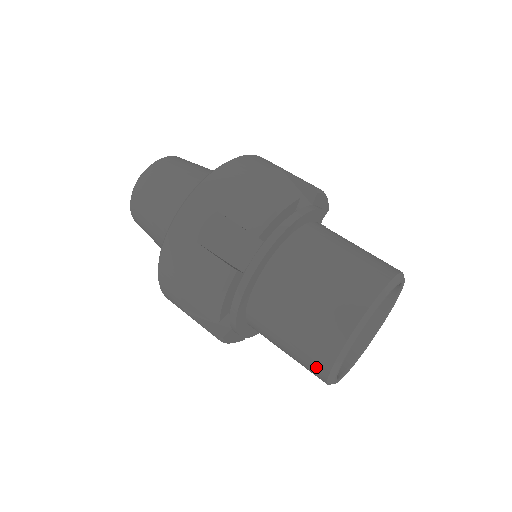
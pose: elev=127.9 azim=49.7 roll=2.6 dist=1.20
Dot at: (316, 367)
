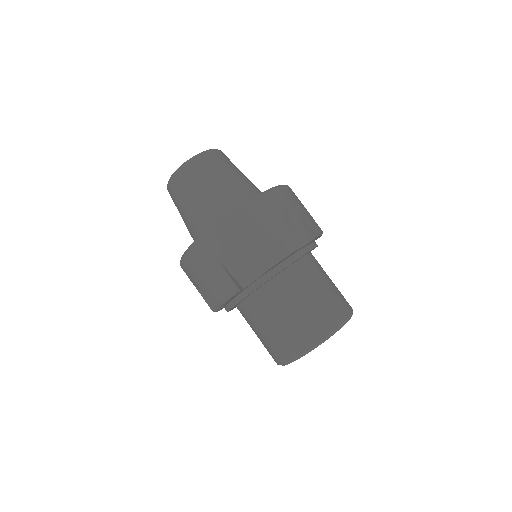
Dot at: (274, 356)
